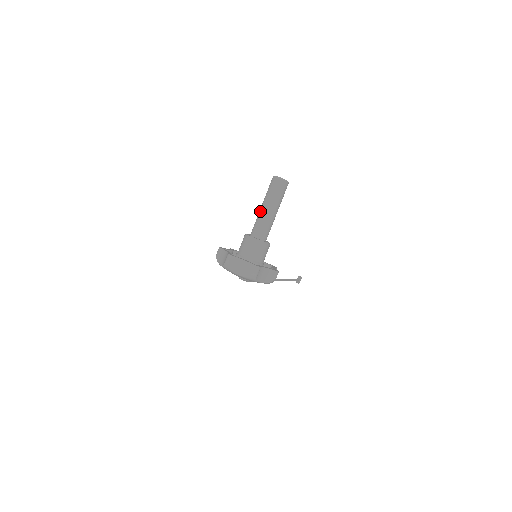
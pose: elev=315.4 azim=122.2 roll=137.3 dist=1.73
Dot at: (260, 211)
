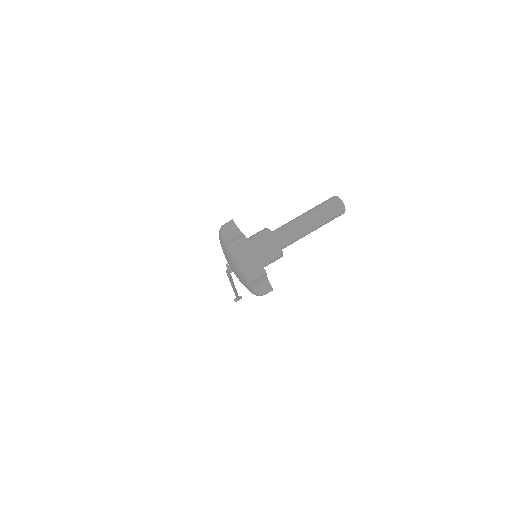
Dot at: (300, 218)
